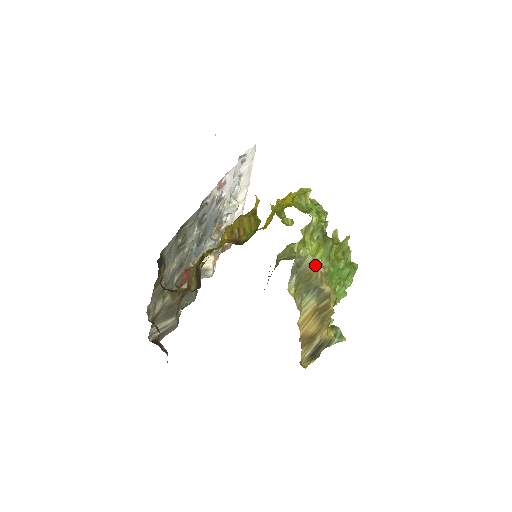
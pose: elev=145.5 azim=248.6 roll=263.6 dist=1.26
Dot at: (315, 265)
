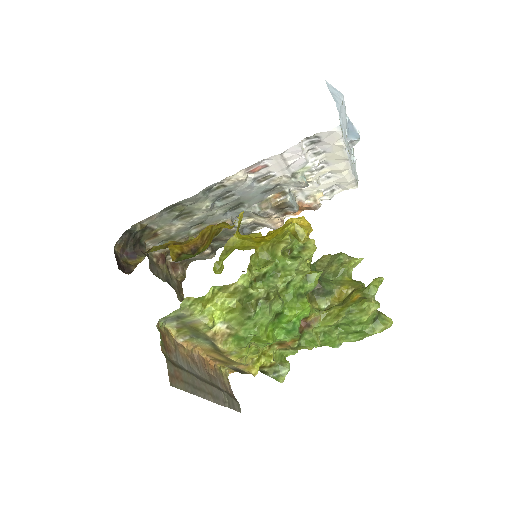
Dot at: (203, 325)
